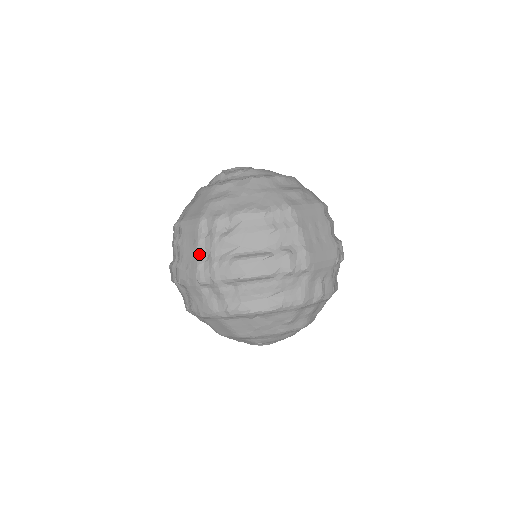
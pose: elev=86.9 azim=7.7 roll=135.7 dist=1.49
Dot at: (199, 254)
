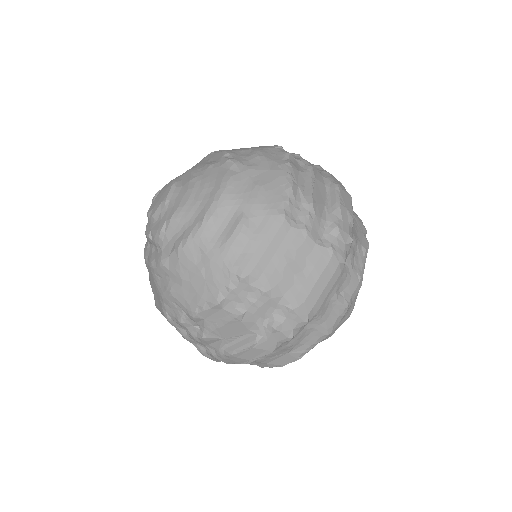
Dot at: (195, 345)
